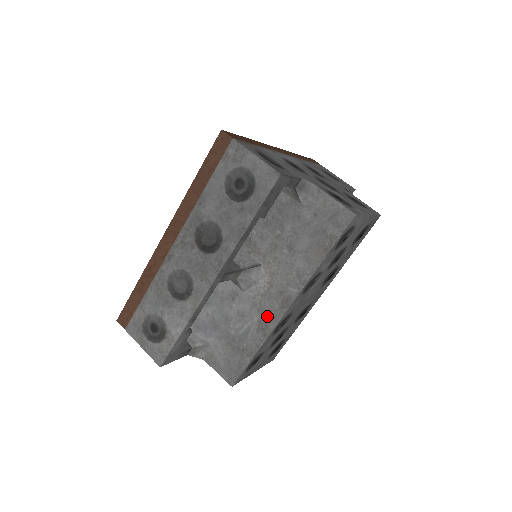
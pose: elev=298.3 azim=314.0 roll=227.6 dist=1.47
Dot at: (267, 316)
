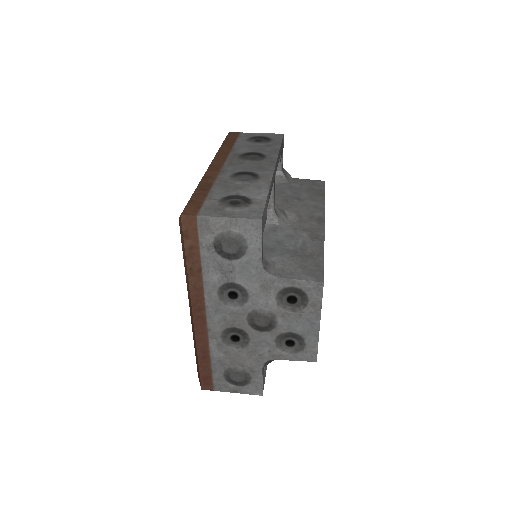
Dot at: (312, 230)
